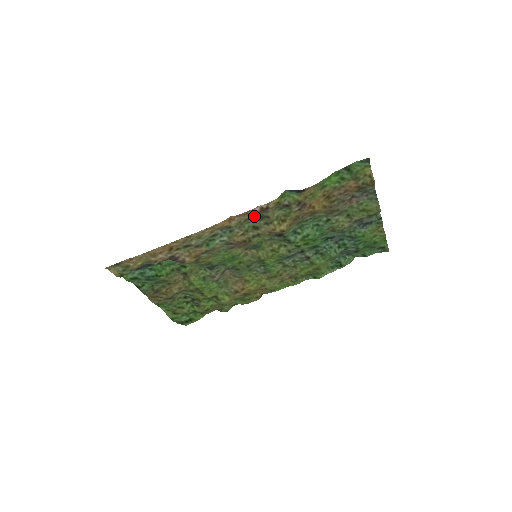
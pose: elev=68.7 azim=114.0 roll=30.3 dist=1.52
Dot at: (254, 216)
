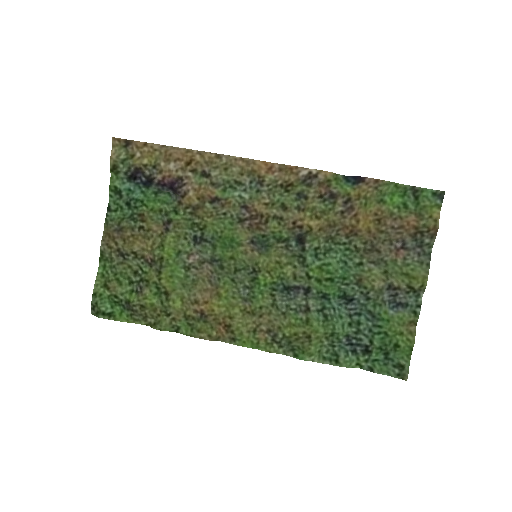
Dot at: (294, 186)
